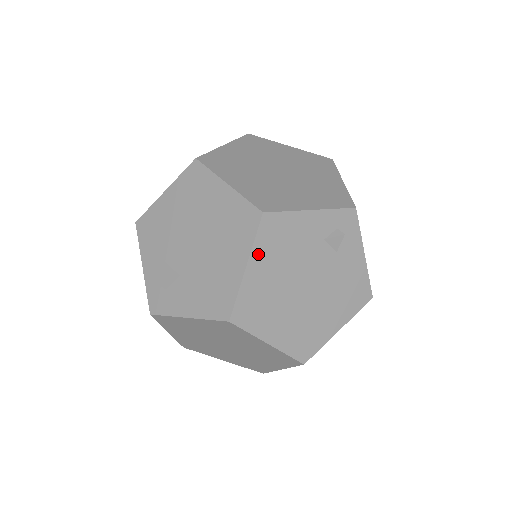
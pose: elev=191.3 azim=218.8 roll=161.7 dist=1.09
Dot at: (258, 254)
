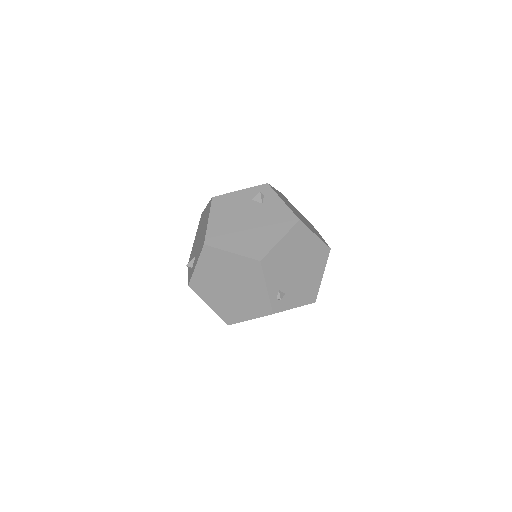
Dot at: (214, 213)
